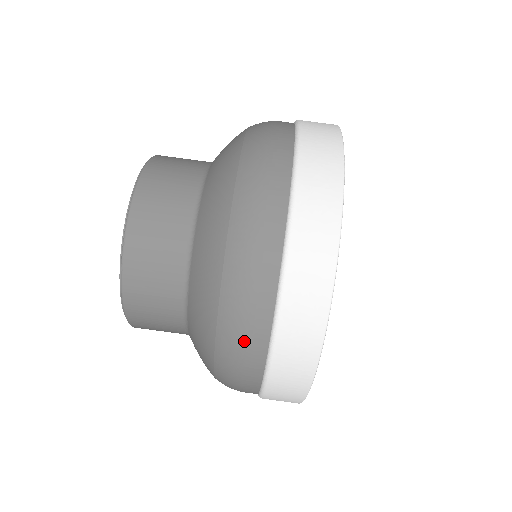
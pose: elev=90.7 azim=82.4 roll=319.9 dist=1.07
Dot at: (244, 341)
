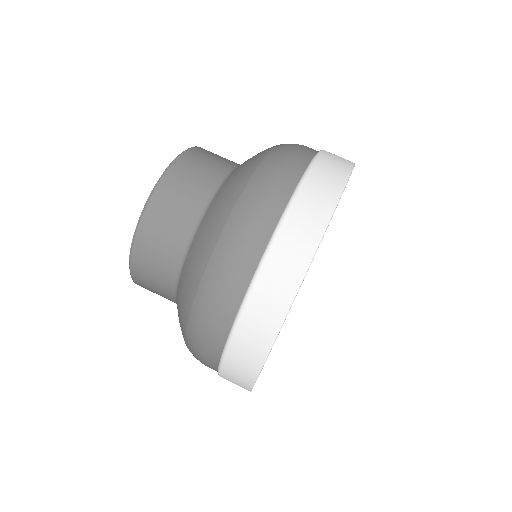
Dot at: (266, 198)
